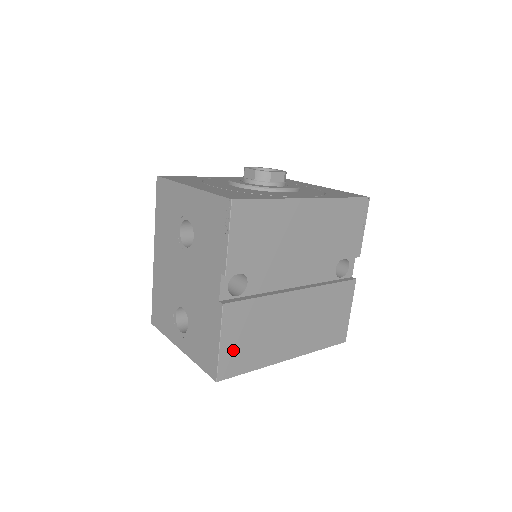
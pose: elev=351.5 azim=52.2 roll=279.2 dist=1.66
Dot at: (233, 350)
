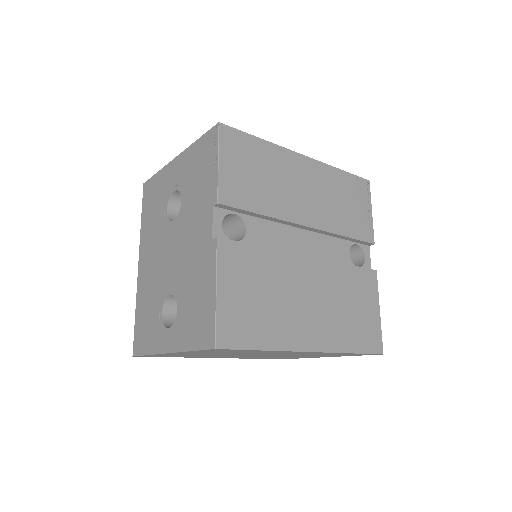
Dot at: (235, 308)
